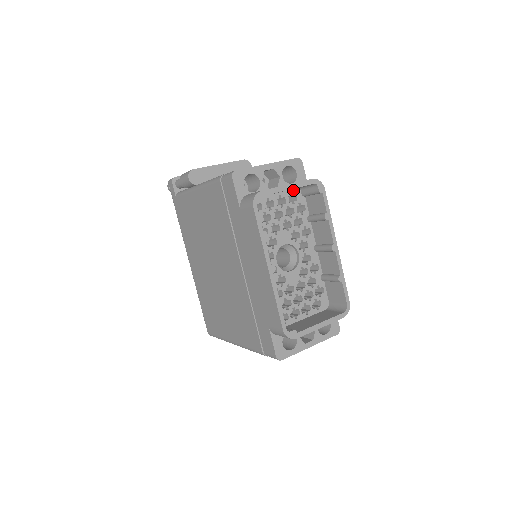
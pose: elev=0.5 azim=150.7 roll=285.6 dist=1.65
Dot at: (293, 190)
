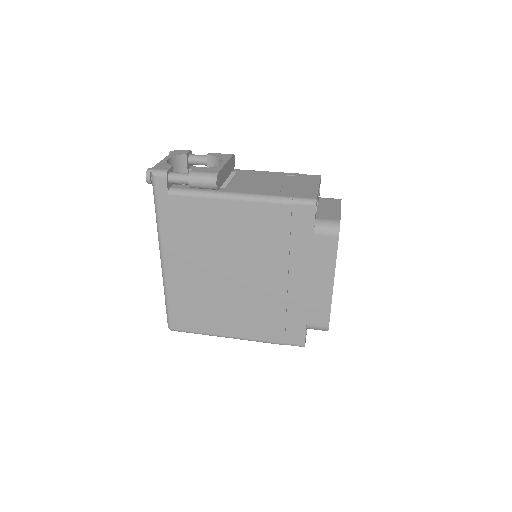
Dot at: occluded
